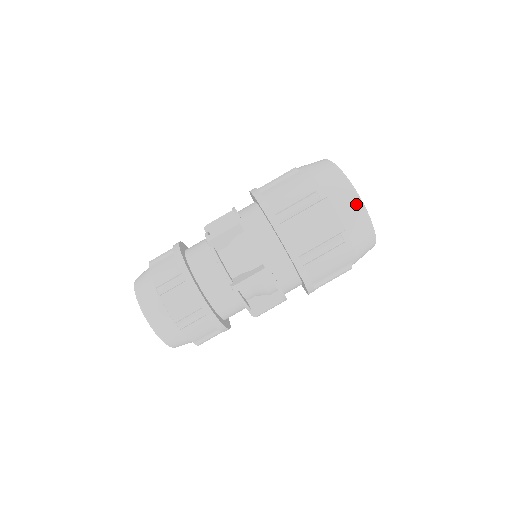
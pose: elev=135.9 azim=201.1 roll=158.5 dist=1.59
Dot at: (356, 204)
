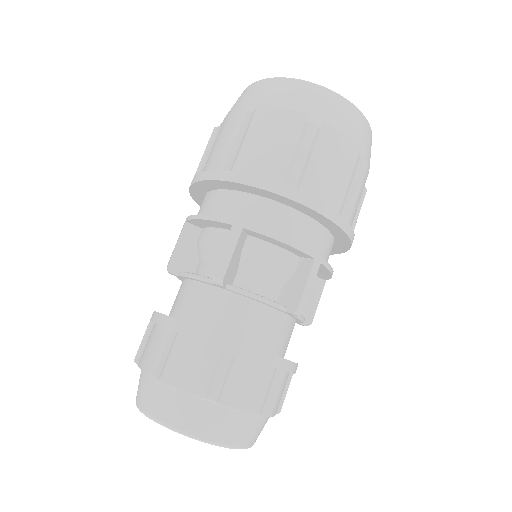
Dot at: (351, 111)
